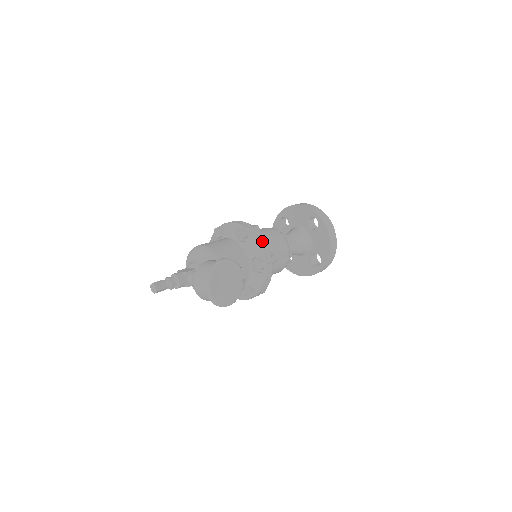
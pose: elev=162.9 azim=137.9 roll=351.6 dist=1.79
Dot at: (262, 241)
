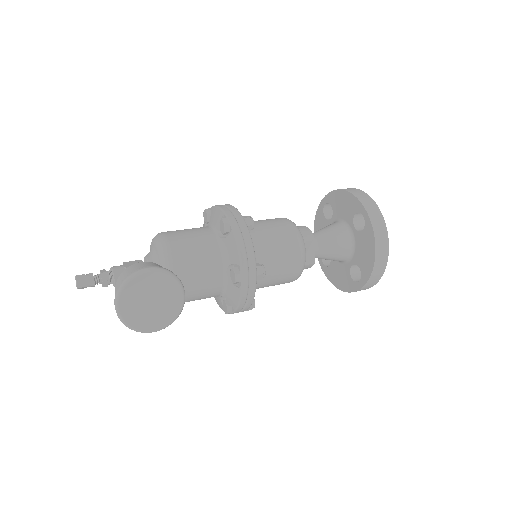
Dot at: (246, 243)
